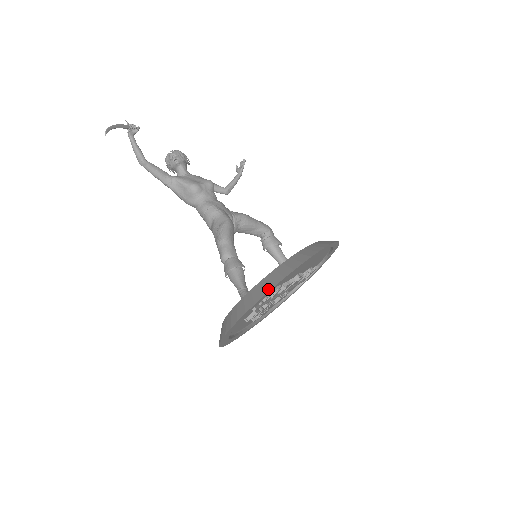
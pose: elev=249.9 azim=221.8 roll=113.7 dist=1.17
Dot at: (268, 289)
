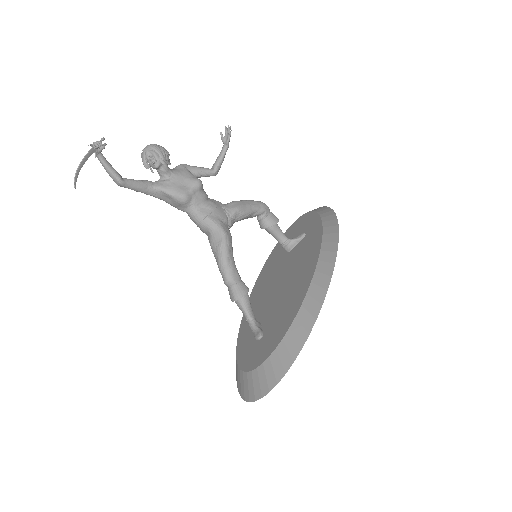
Dot at: (280, 375)
